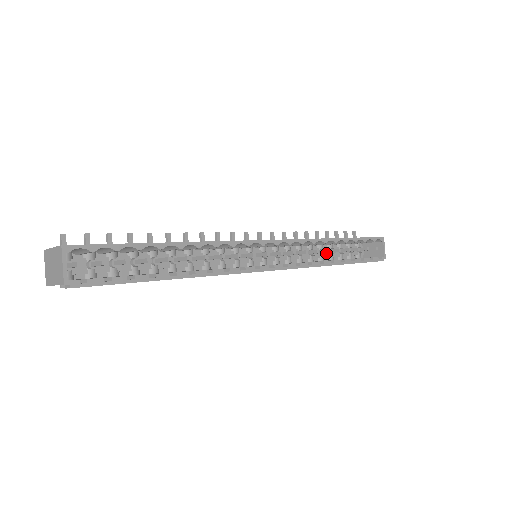
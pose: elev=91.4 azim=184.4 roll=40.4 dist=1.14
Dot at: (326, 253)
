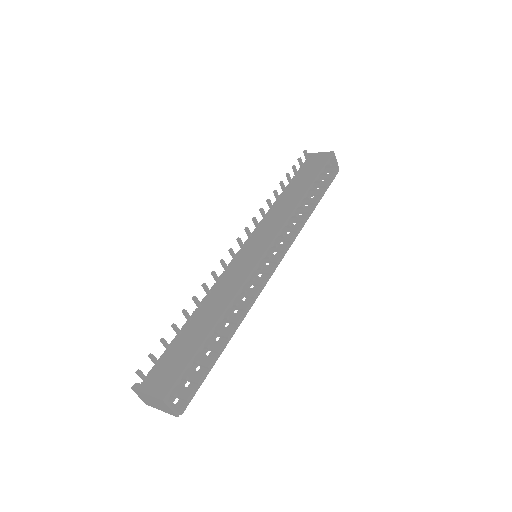
Dot at: occluded
